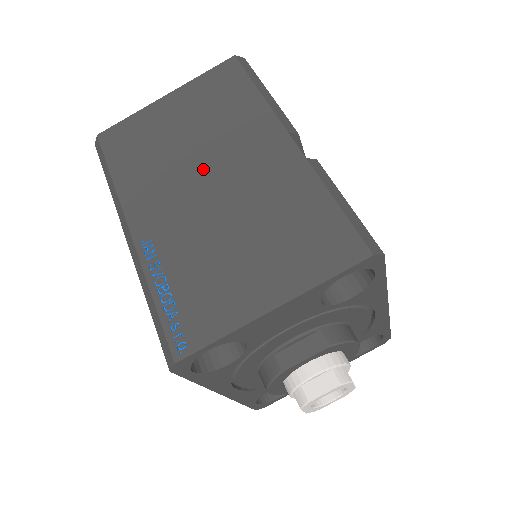
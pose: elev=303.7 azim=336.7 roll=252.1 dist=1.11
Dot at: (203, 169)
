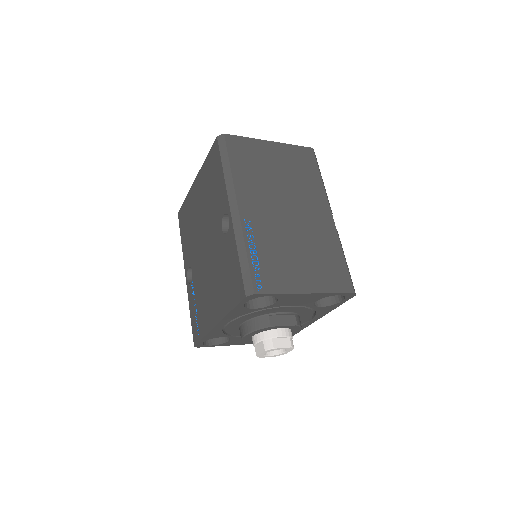
Dot at: (286, 200)
